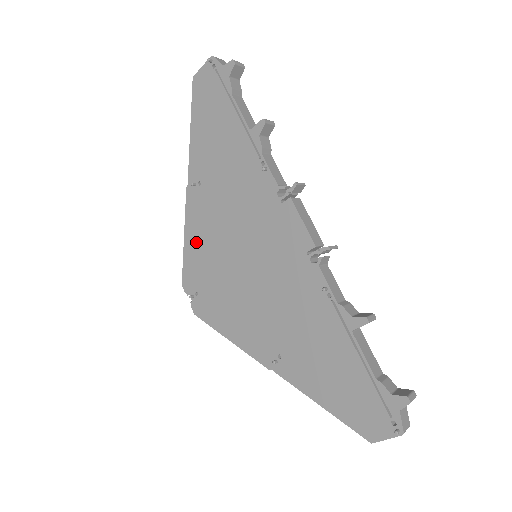
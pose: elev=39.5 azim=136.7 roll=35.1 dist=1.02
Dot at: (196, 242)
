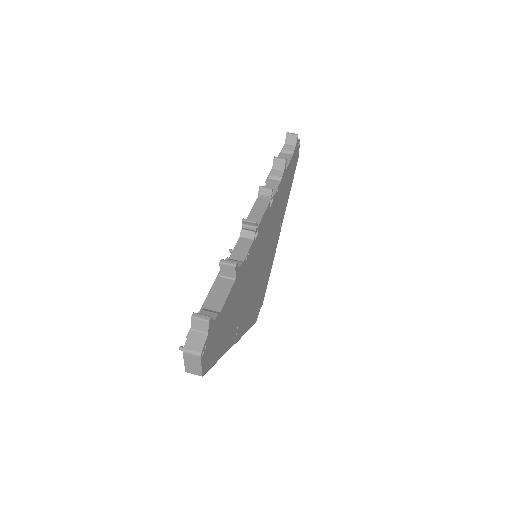
Dot at: occluded
